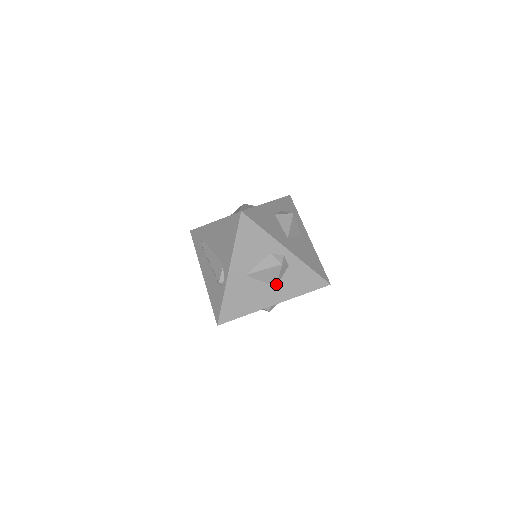
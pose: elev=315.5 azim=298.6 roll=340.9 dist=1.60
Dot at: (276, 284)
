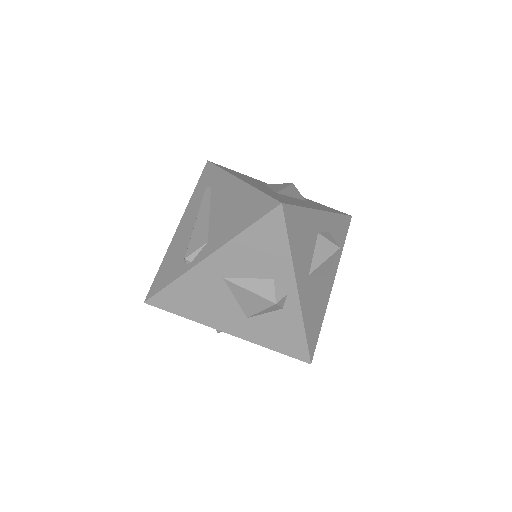
Dot at: (250, 315)
